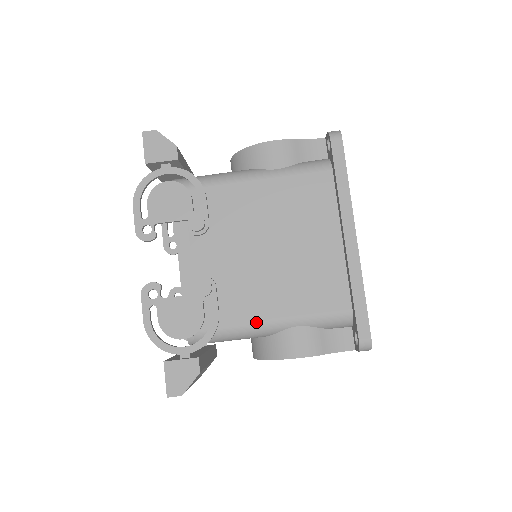
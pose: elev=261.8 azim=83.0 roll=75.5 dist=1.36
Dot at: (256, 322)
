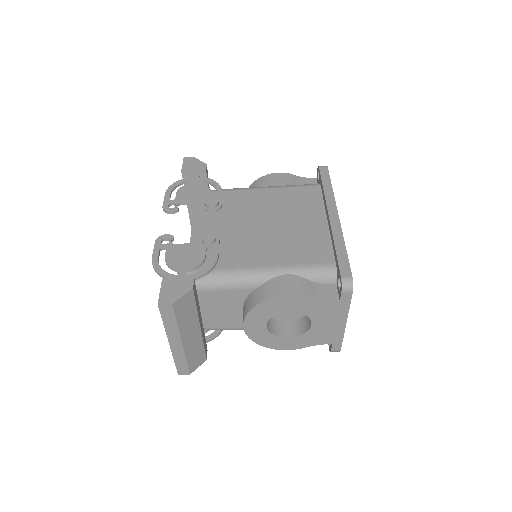
Dot at: (250, 268)
